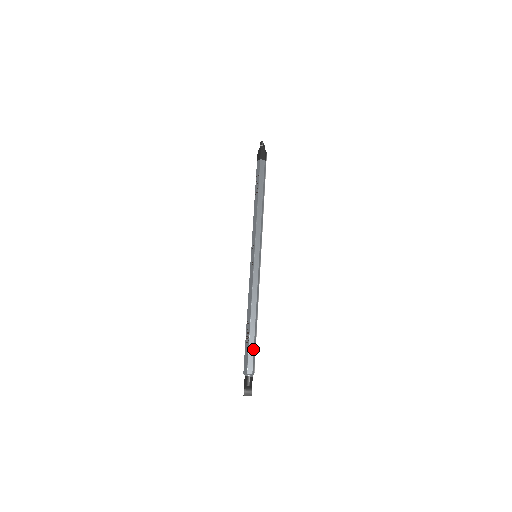
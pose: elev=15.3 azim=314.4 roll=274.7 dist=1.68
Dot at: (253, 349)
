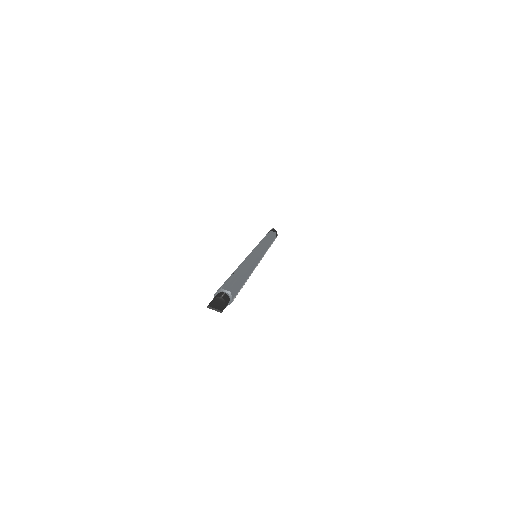
Dot at: (237, 280)
